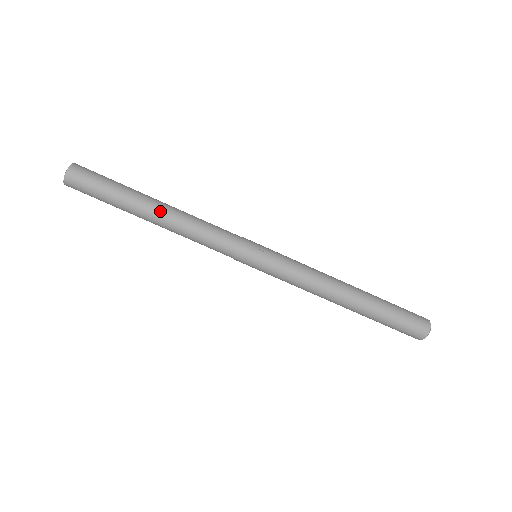
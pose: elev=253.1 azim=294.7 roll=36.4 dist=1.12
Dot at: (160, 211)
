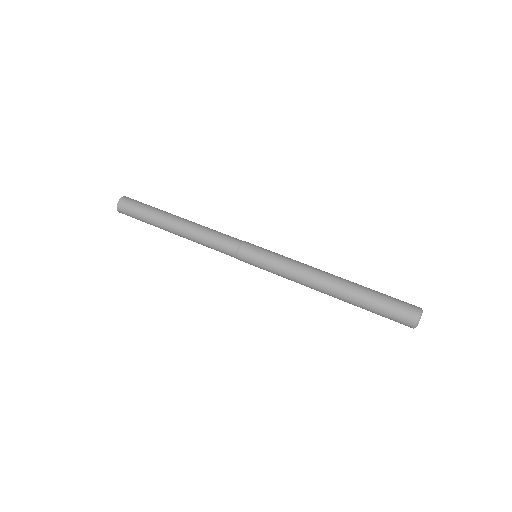
Dot at: (181, 222)
